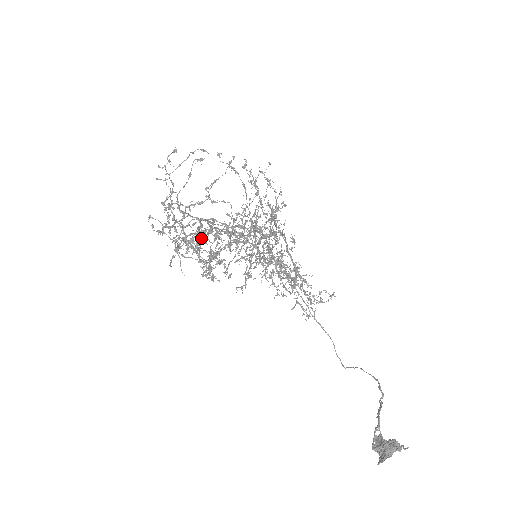
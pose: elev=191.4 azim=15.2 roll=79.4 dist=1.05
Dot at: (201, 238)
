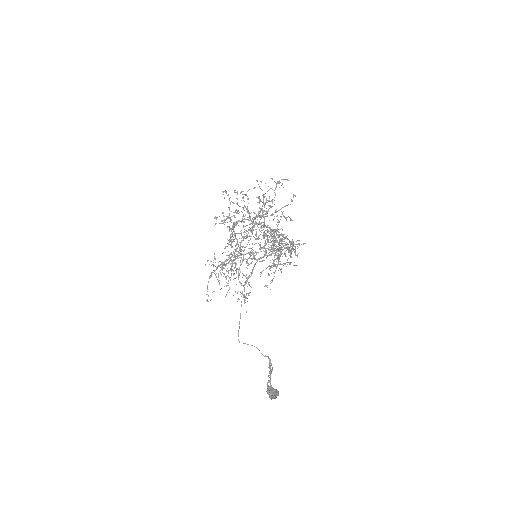
Dot at: occluded
